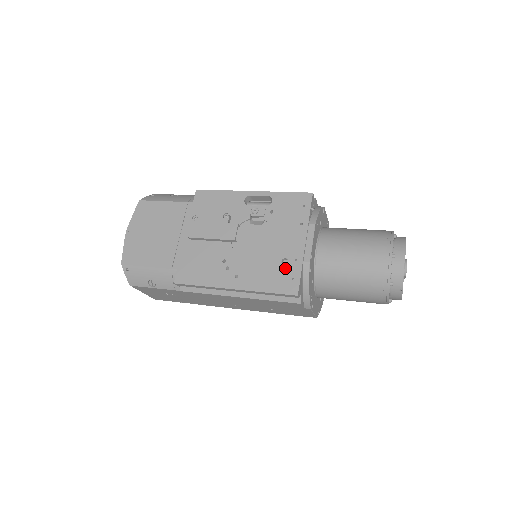
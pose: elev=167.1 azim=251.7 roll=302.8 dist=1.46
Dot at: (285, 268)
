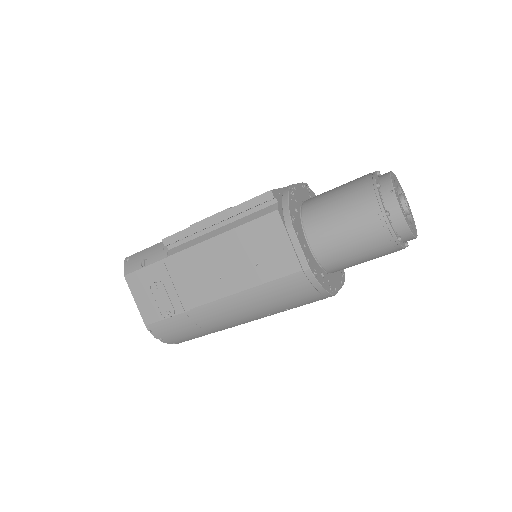
Dot at: occluded
